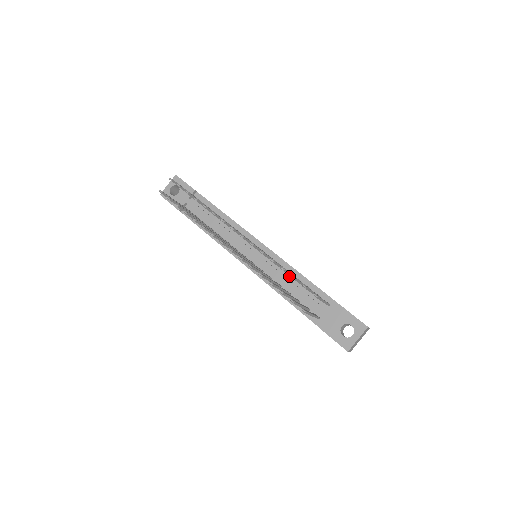
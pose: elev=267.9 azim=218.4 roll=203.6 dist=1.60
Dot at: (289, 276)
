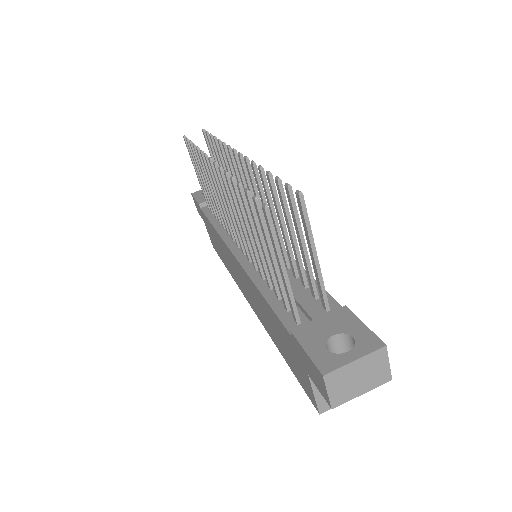
Dot at: occluded
